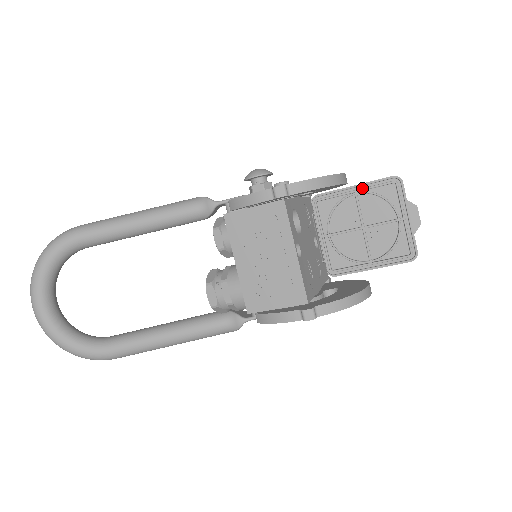
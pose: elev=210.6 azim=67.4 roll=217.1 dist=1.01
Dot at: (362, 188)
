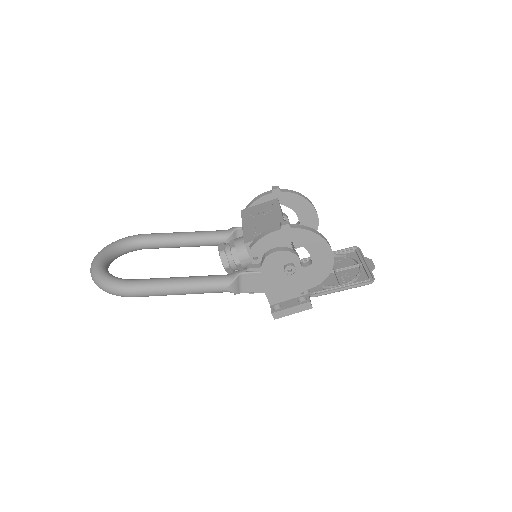
Dot at: (333, 253)
